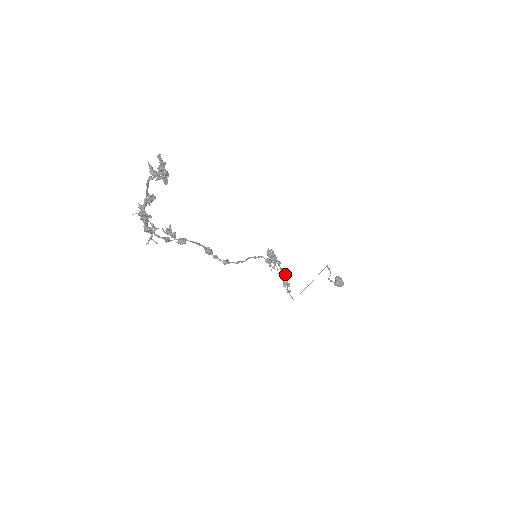
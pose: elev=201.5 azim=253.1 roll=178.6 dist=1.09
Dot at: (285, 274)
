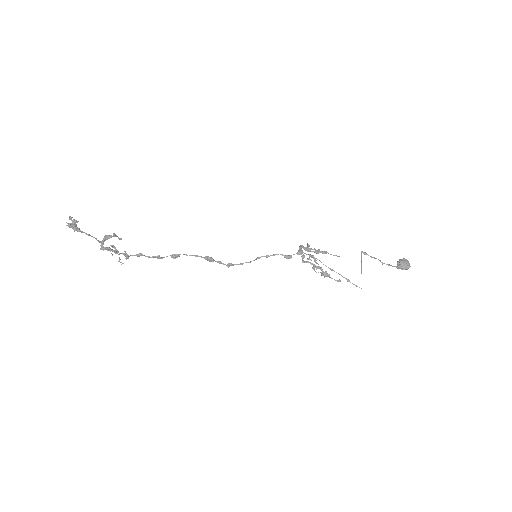
Dot at: (315, 266)
